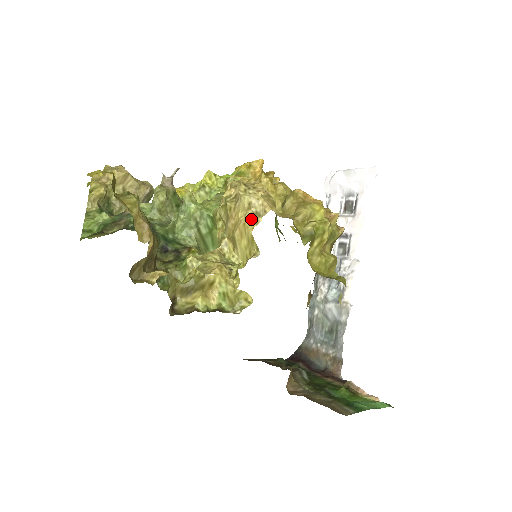
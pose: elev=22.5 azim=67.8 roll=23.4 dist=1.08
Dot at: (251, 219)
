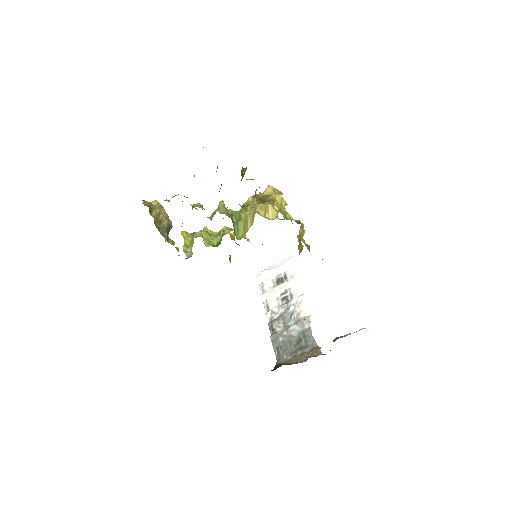
Dot at: (277, 194)
